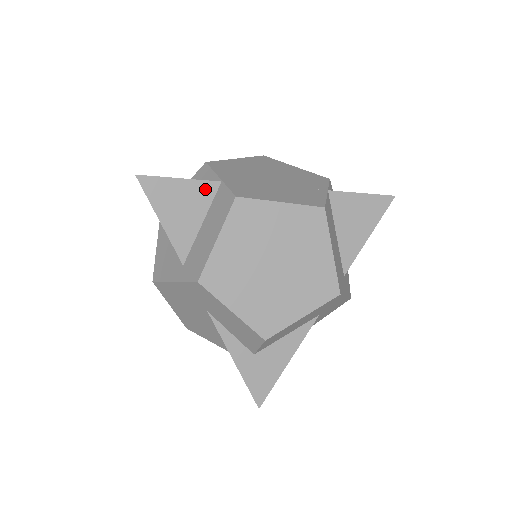
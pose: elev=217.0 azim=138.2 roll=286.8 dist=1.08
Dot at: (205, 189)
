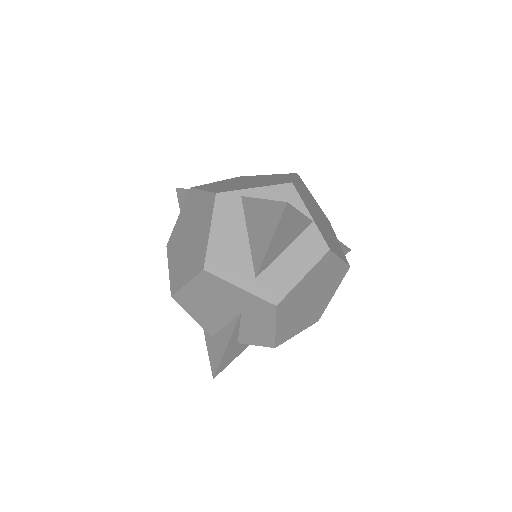
Dot at: (304, 224)
